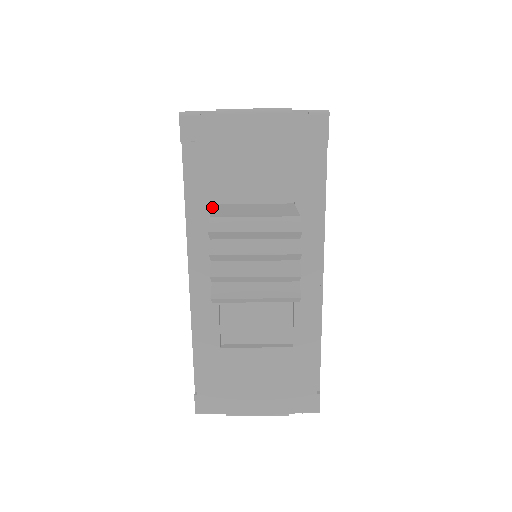
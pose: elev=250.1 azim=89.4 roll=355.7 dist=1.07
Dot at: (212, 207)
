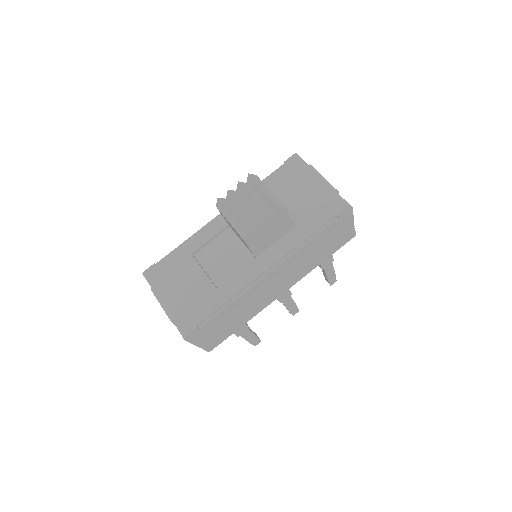
Dot at: occluded
